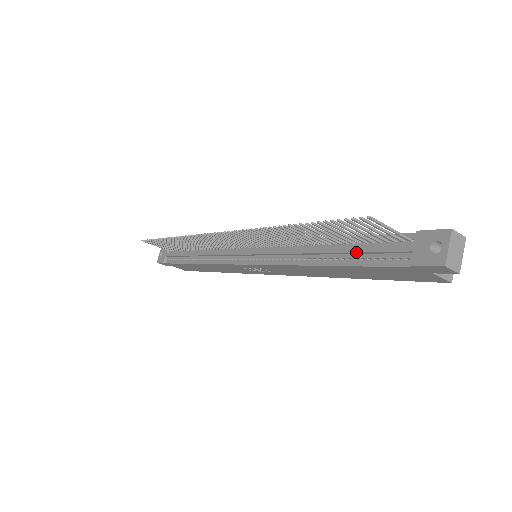
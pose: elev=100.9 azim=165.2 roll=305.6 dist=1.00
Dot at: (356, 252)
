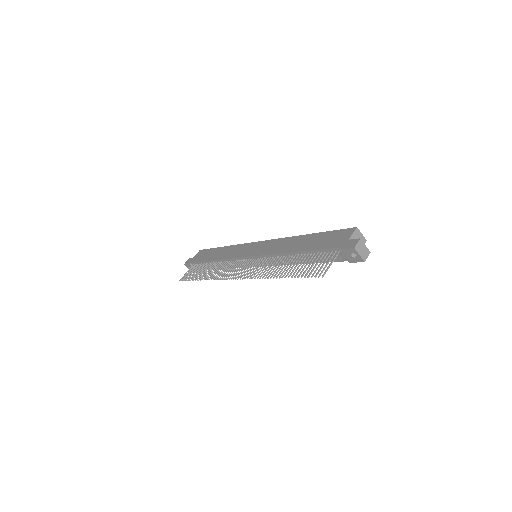
Dot at: occluded
